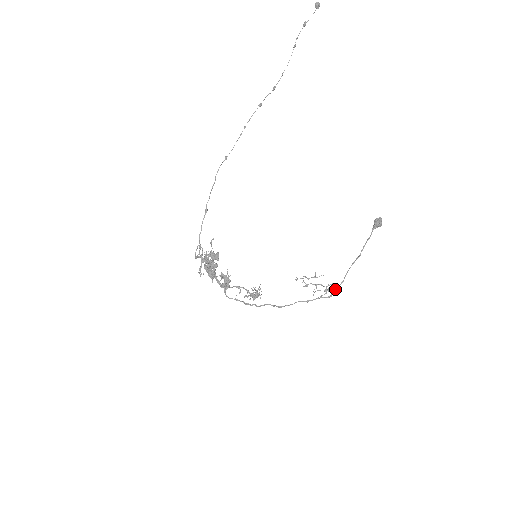
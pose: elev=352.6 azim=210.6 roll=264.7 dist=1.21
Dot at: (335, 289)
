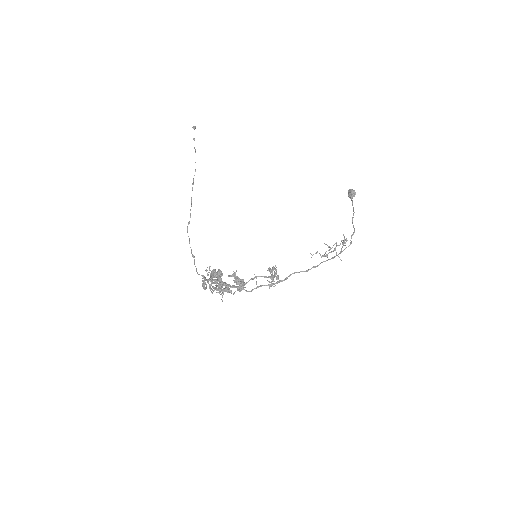
Dot at: occluded
